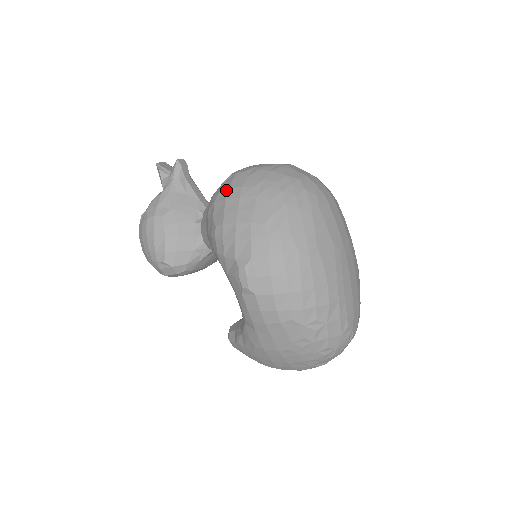
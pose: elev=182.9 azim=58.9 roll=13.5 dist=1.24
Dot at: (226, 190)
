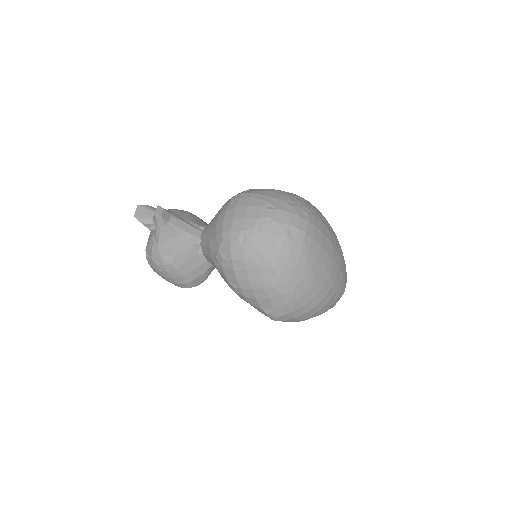
Dot at: (229, 261)
